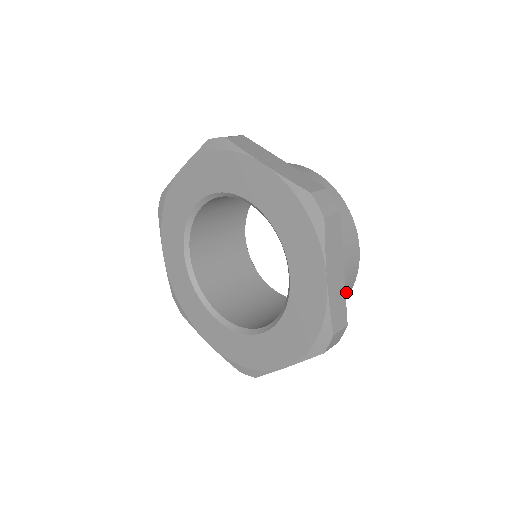
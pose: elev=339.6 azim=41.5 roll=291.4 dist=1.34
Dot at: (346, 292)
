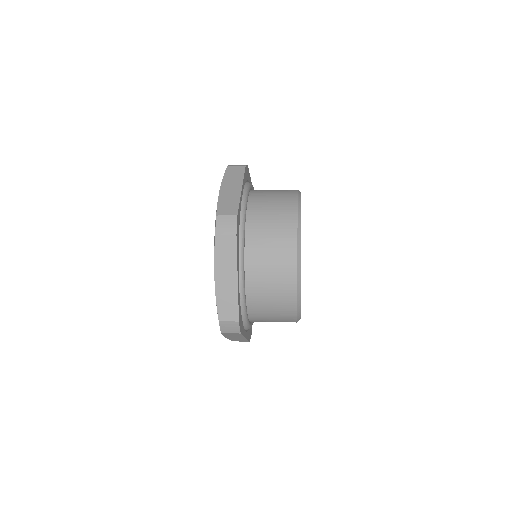
Dot at: (288, 235)
